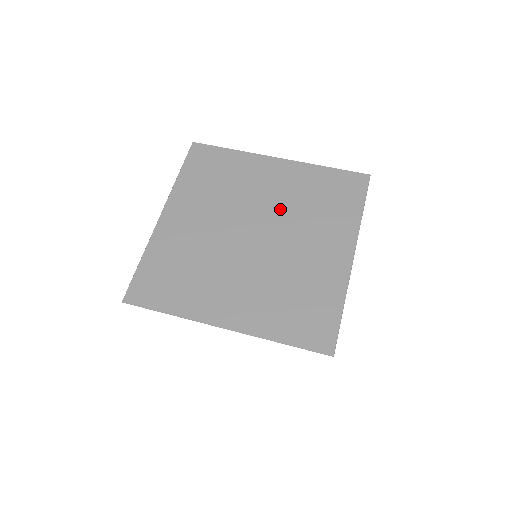
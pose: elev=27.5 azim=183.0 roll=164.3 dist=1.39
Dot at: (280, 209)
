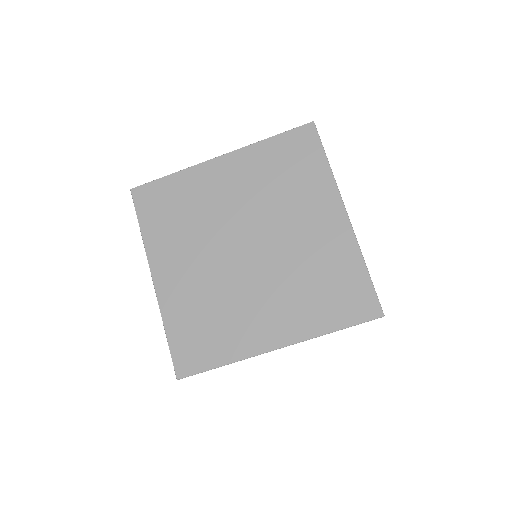
Dot at: (254, 208)
